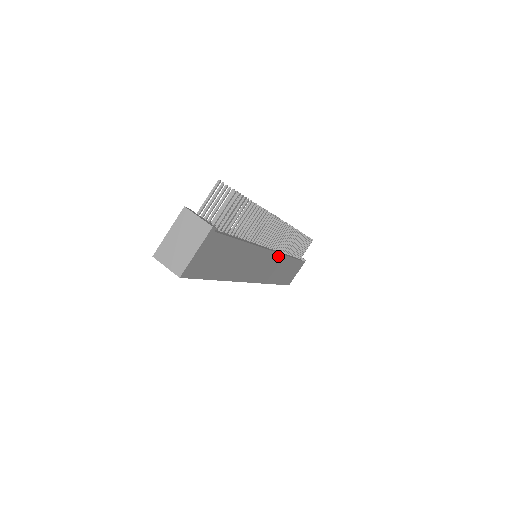
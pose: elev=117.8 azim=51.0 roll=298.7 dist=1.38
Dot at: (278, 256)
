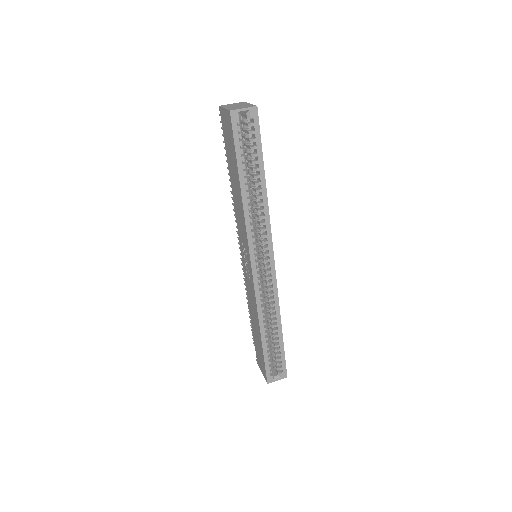
Dot at: occluded
